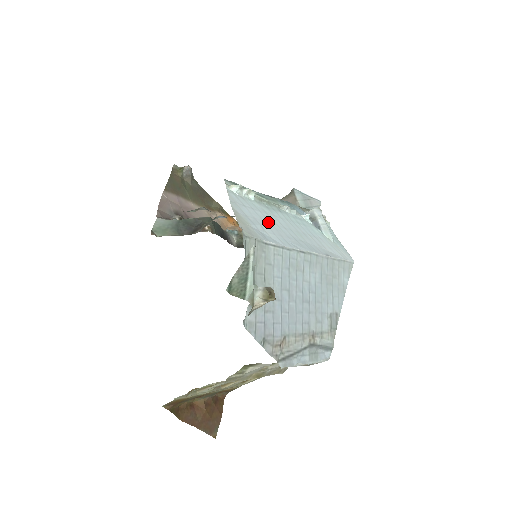
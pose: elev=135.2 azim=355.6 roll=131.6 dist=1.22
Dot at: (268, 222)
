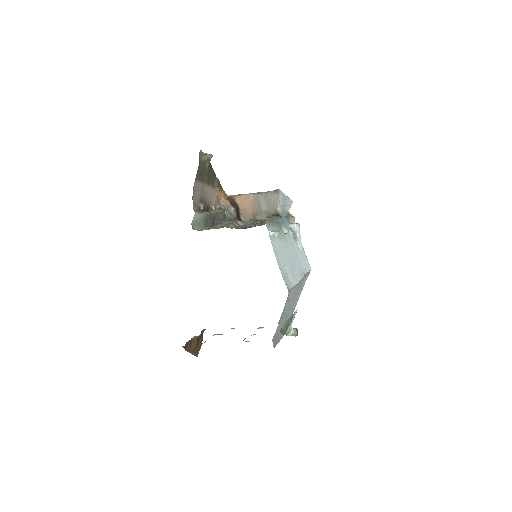
Dot at: (286, 260)
